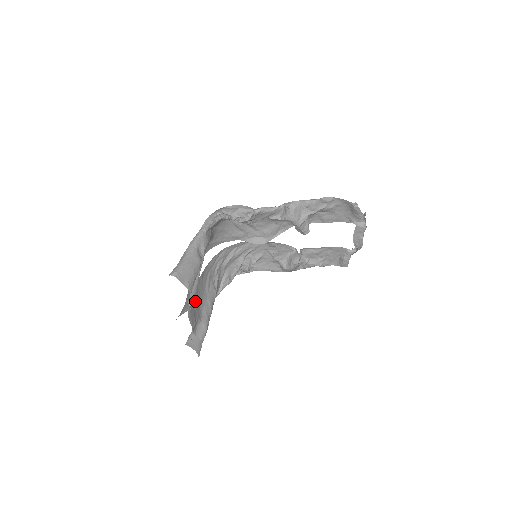
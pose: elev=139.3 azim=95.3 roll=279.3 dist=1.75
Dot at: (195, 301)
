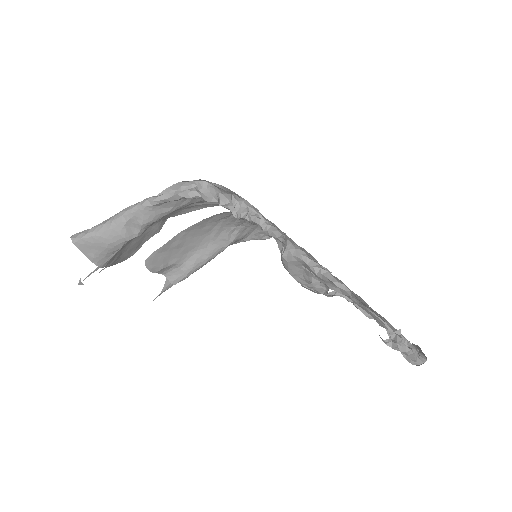
Dot at: (174, 247)
